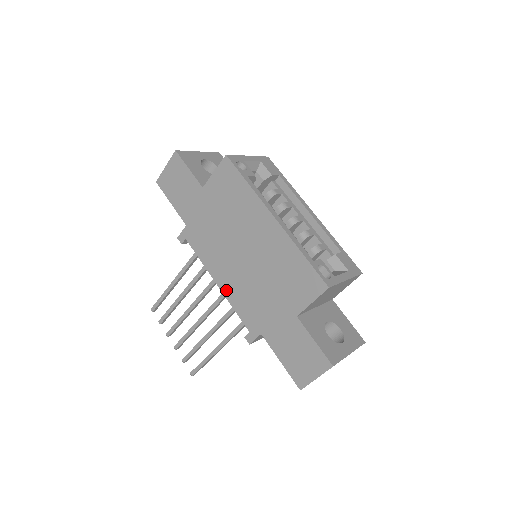
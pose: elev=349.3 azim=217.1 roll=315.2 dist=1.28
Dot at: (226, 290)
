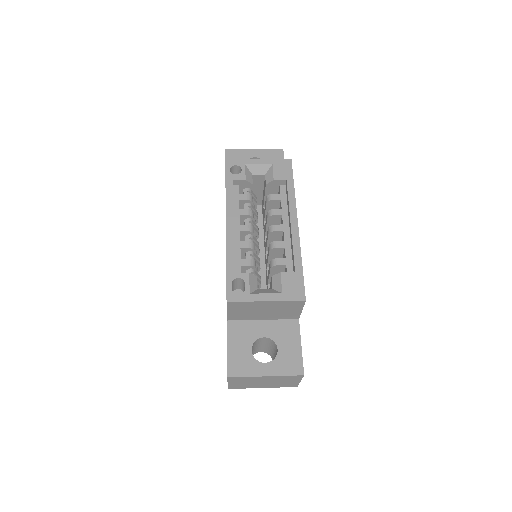
Dot at: occluded
